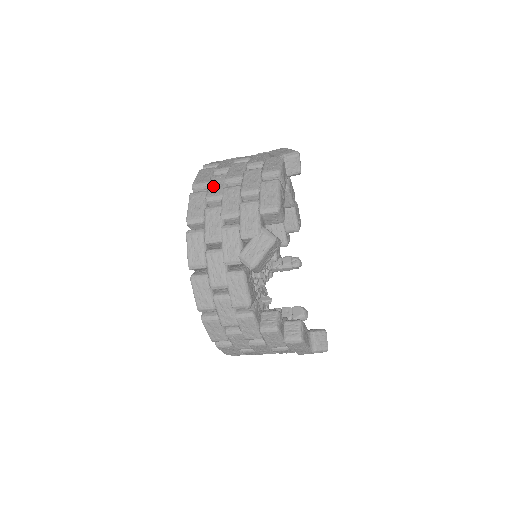
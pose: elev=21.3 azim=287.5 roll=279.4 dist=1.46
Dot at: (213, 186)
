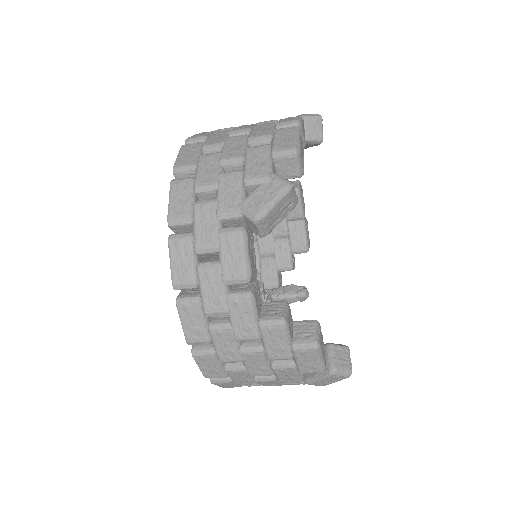
Dot at: (212, 137)
